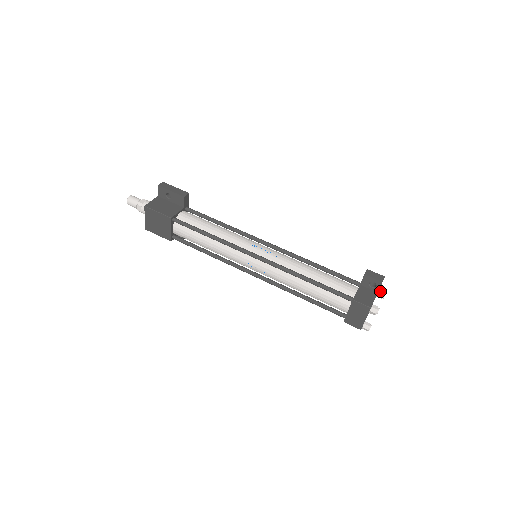
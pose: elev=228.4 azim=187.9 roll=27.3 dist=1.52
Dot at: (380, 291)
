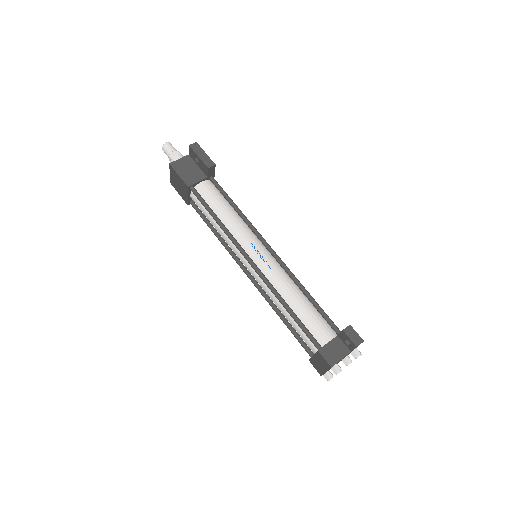
Dot at: (355, 351)
